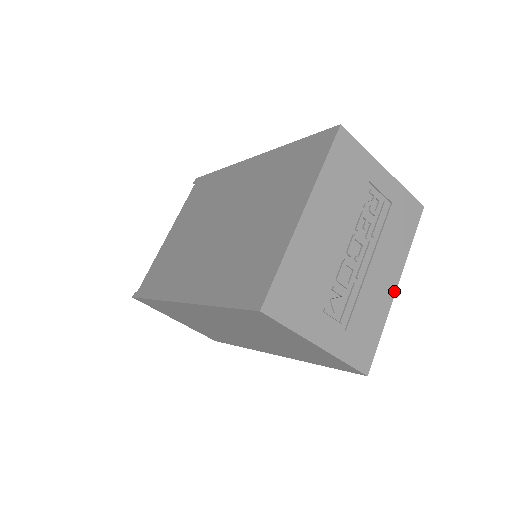
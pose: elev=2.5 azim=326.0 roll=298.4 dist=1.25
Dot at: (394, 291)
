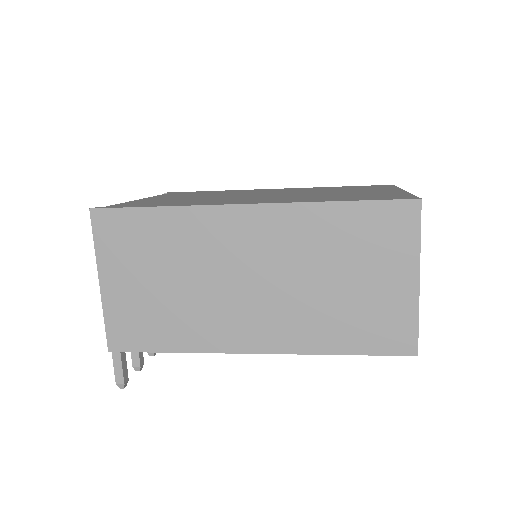
Dot at: occluded
